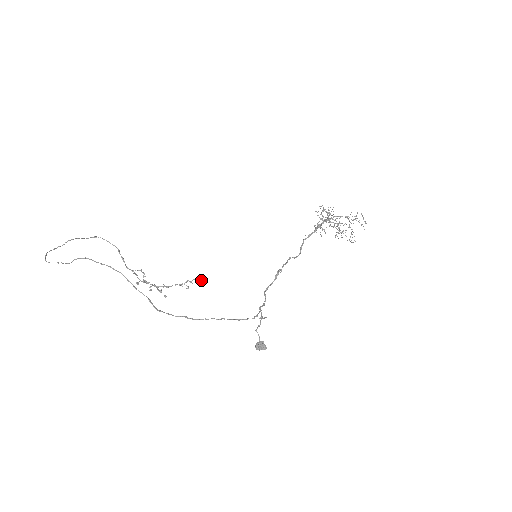
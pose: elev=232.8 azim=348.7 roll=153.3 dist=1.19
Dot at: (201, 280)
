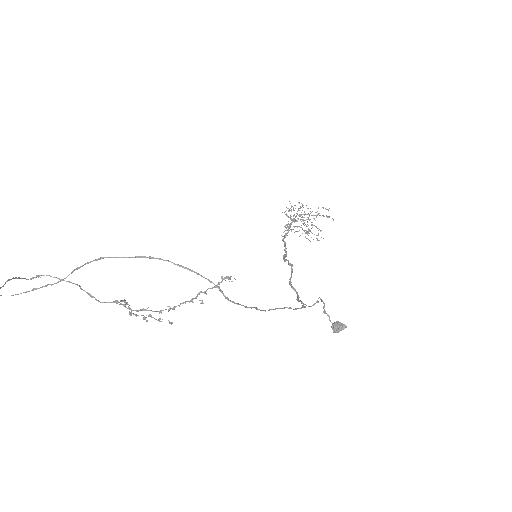
Dot at: occluded
